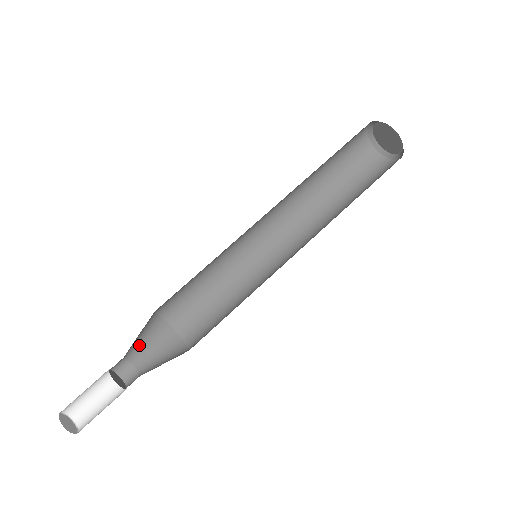
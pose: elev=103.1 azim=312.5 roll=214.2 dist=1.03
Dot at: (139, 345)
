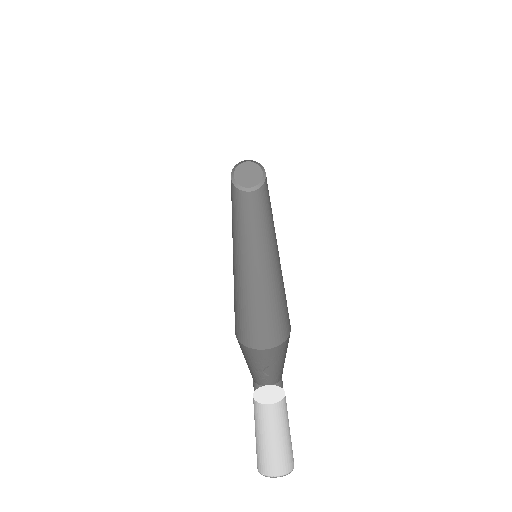
Dot at: occluded
